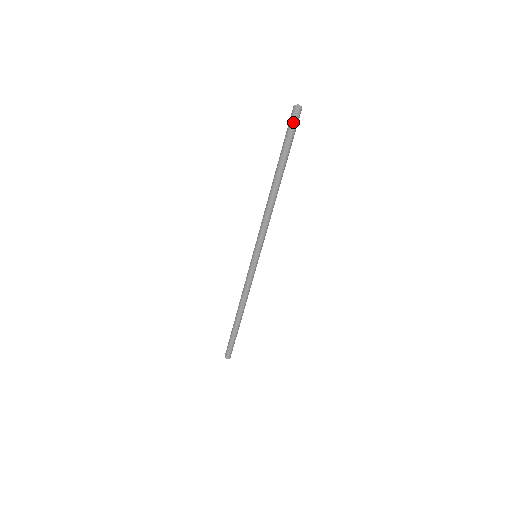
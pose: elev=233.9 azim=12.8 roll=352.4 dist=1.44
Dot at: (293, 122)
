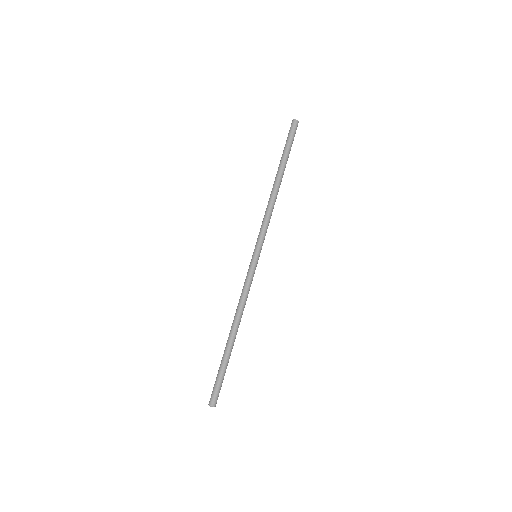
Dot at: (291, 130)
